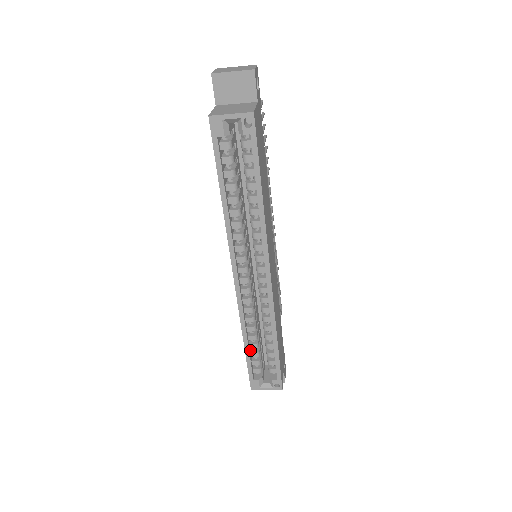
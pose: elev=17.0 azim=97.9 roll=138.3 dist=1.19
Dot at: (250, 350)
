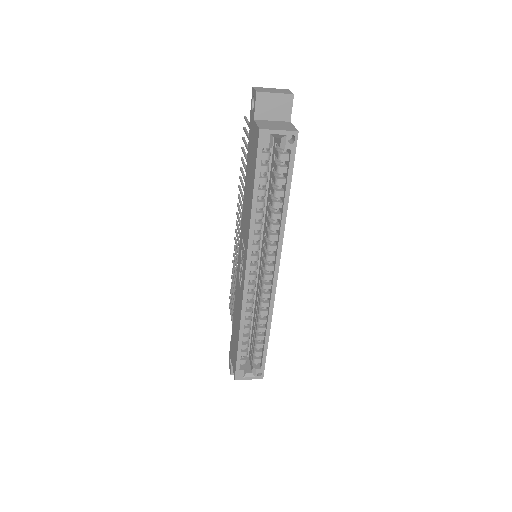
Dot at: occluded
